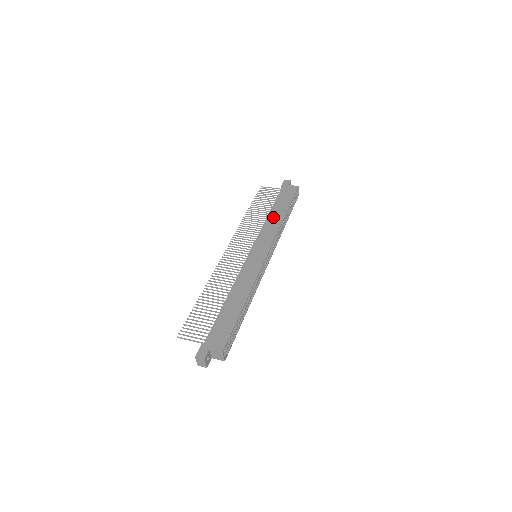
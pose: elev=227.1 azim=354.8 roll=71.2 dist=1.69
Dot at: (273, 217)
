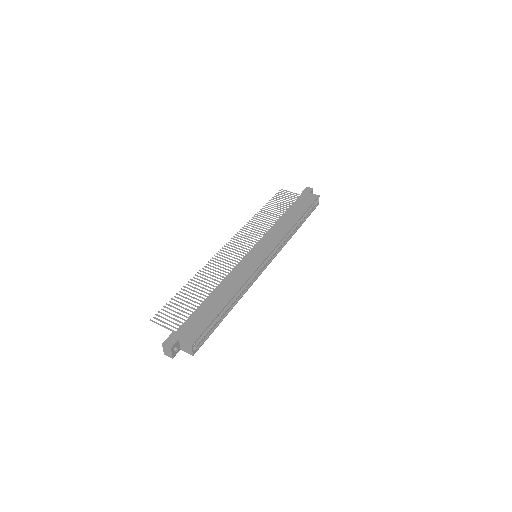
Dot at: (284, 221)
